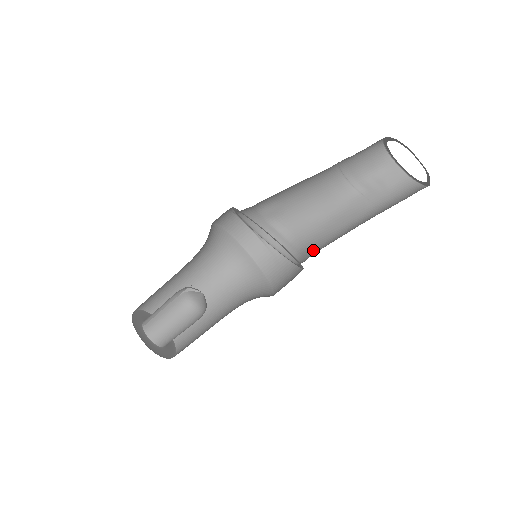
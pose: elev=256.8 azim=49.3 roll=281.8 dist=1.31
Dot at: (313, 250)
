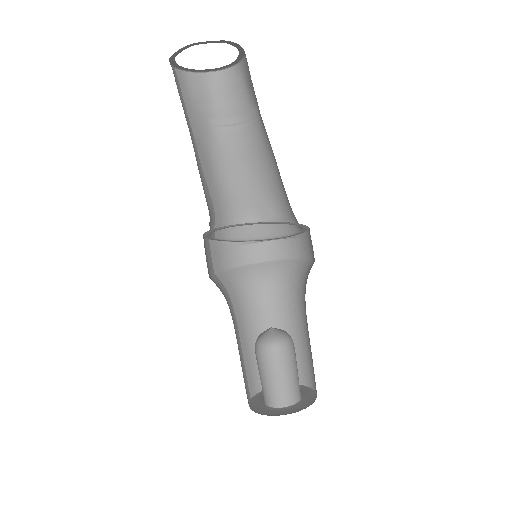
Dot at: occluded
